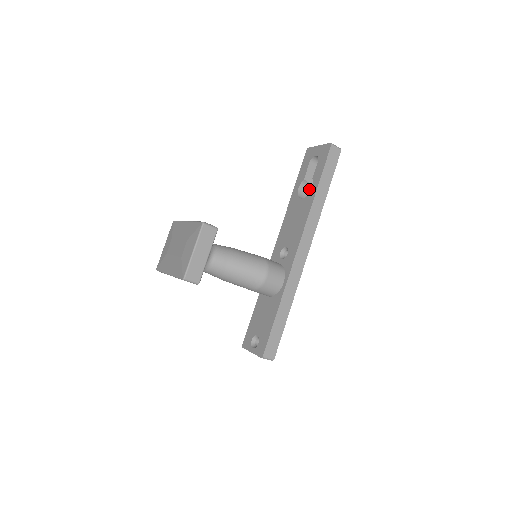
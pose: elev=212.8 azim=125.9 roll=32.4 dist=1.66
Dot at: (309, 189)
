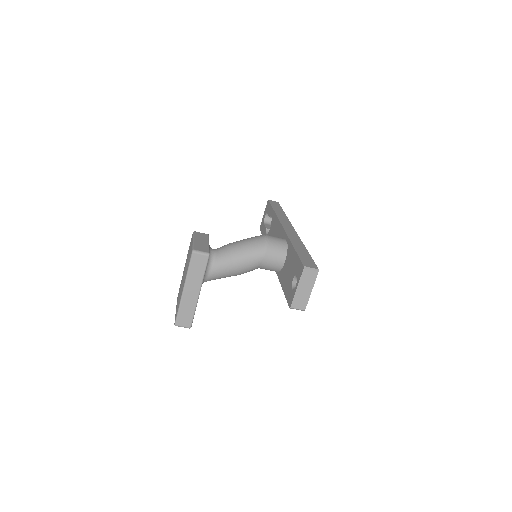
Dot at: occluded
